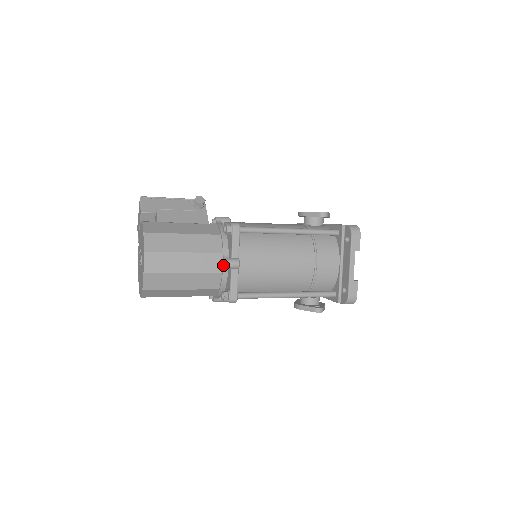
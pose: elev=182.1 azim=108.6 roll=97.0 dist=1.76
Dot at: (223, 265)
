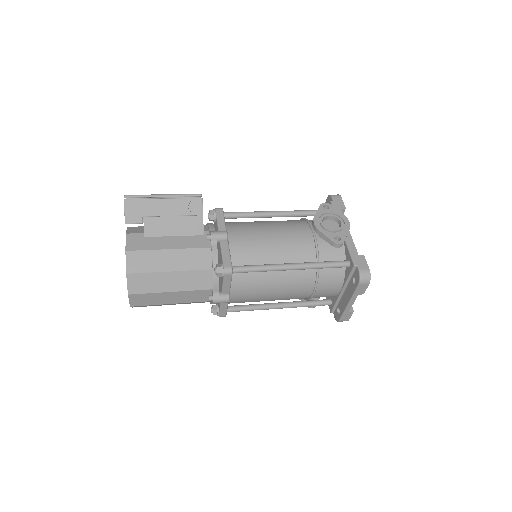
Dot at: (212, 300)
